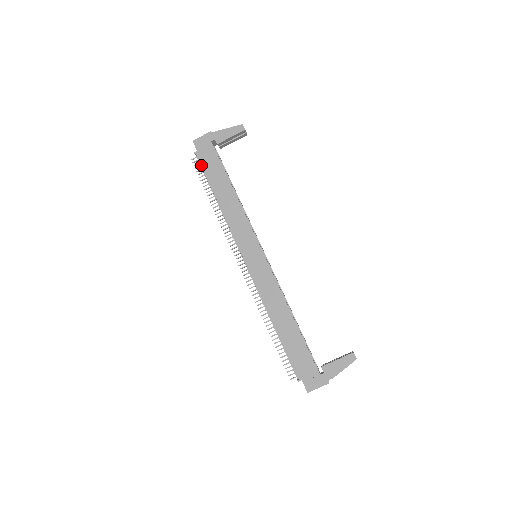
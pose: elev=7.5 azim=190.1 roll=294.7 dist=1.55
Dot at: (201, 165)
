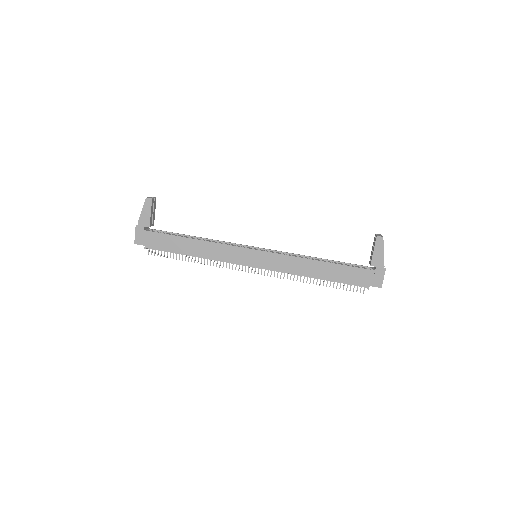
Dot at: (158, 250)
